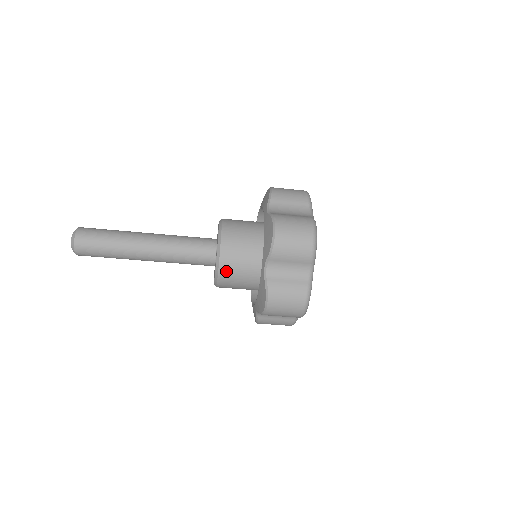
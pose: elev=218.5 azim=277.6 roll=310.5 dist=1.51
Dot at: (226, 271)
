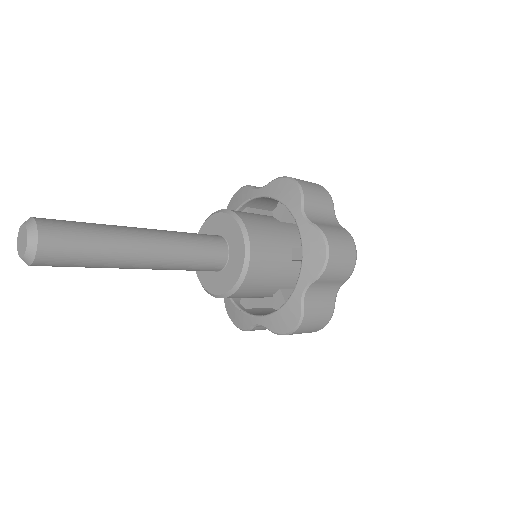
Dot at: occluded
